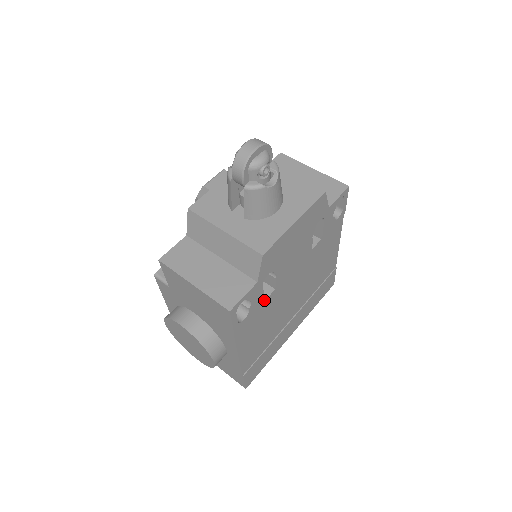
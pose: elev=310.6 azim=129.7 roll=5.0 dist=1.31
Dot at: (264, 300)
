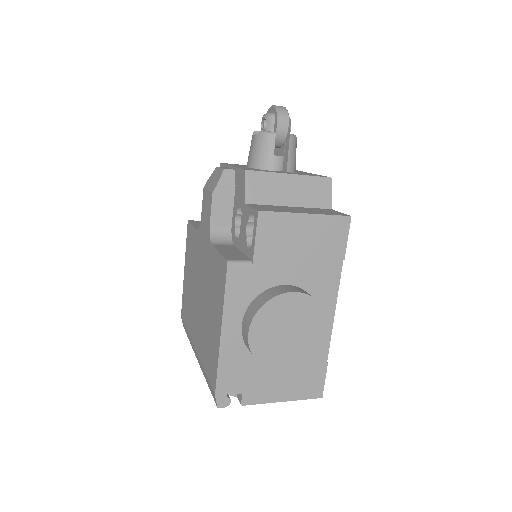
Dot at: occluded
